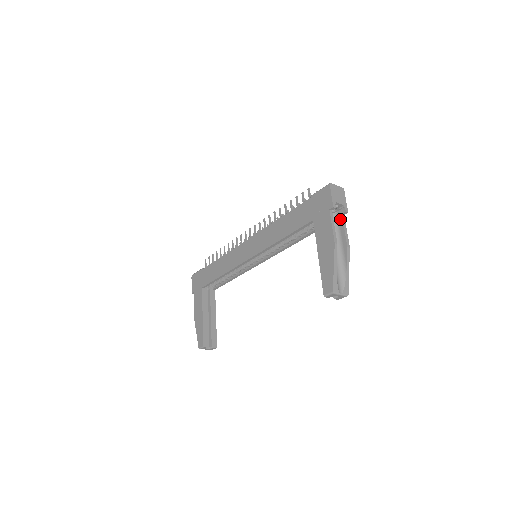
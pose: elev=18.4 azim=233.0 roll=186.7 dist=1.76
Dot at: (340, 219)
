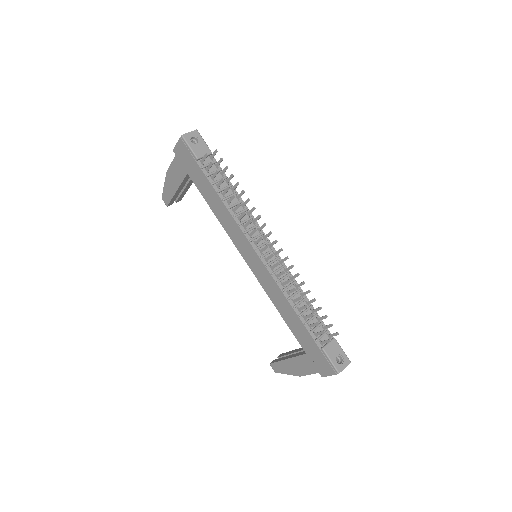
Dot at: occluded
